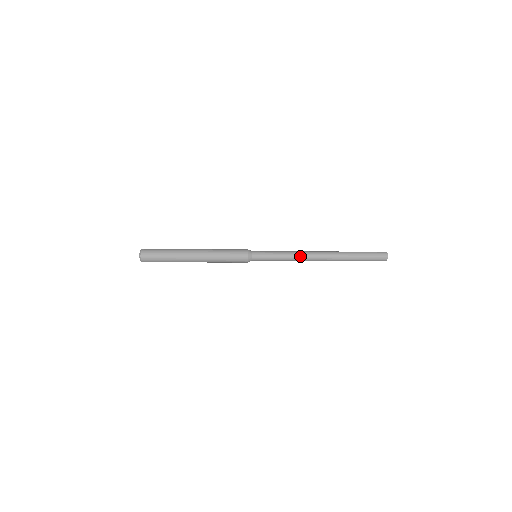
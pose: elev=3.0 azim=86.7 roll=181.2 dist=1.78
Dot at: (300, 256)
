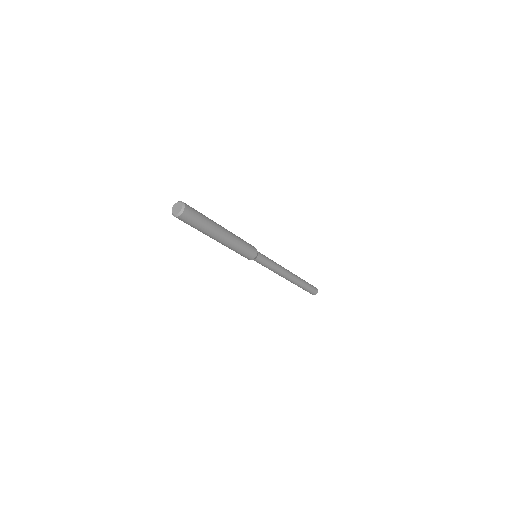
Dot at: (282, 268)
